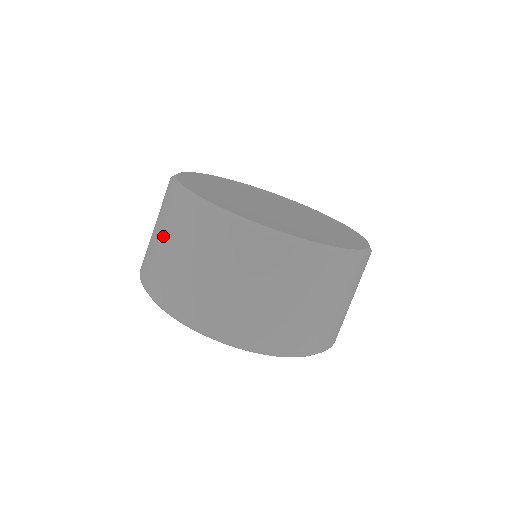
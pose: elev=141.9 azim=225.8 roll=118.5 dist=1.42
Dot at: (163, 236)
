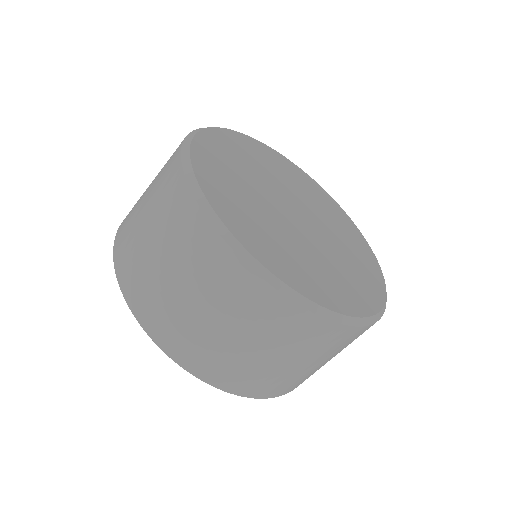
Dot at: (149, 193)
